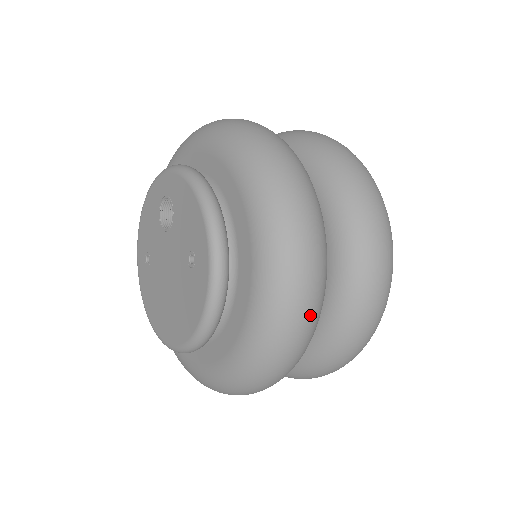
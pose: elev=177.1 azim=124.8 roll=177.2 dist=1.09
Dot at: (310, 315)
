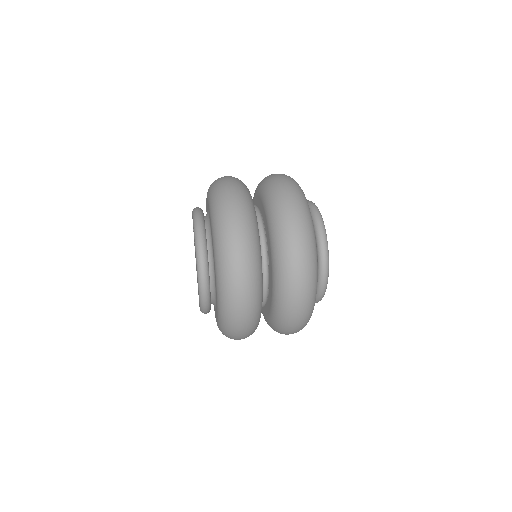
Dot at: (245, 303)
